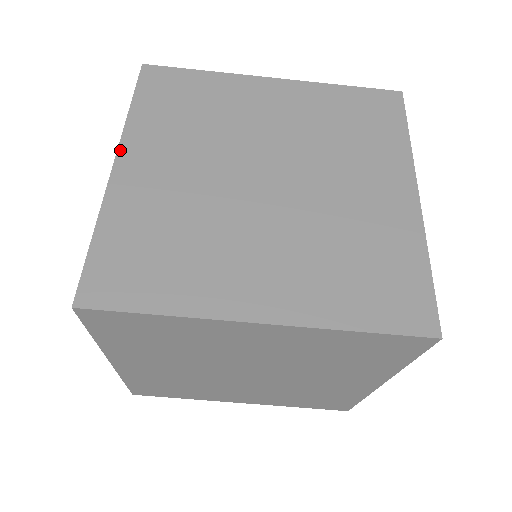
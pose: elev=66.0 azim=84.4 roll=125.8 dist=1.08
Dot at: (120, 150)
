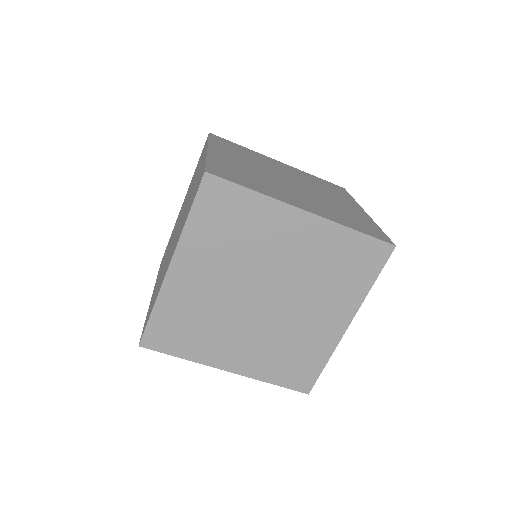
Dot at: (209, 146)
